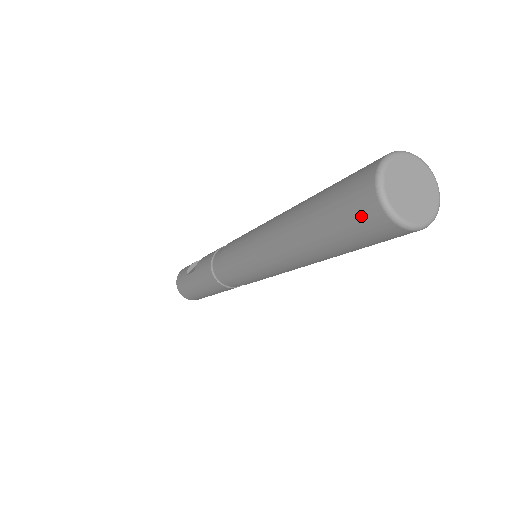
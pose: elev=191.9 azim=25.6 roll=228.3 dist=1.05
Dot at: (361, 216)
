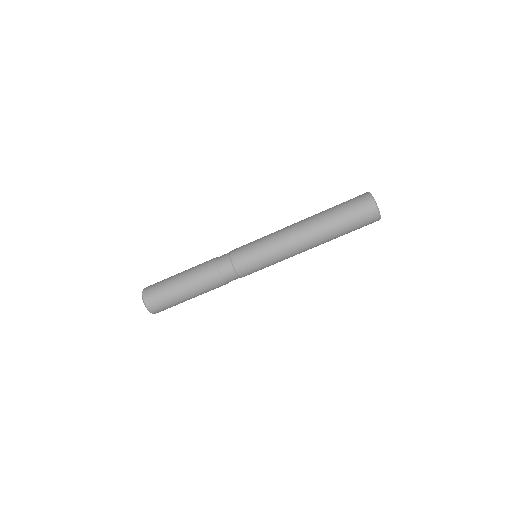
Dot at: (358, 198)
